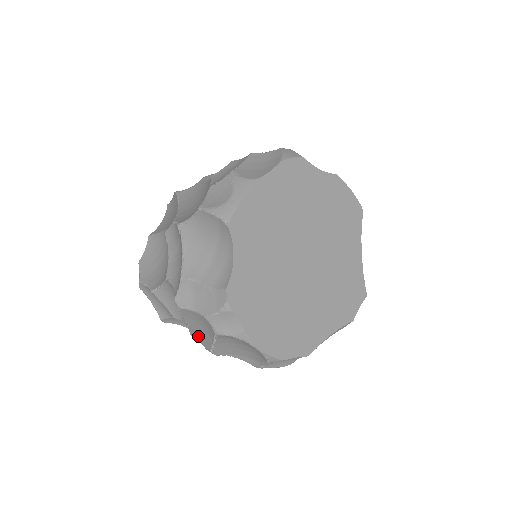
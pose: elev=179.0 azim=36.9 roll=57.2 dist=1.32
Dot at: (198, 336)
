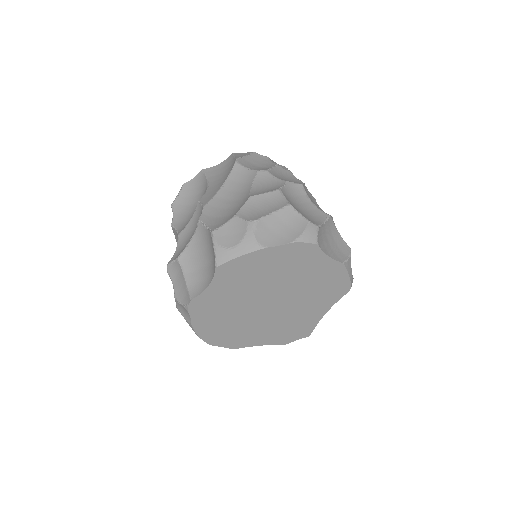
Dot at: occluded
